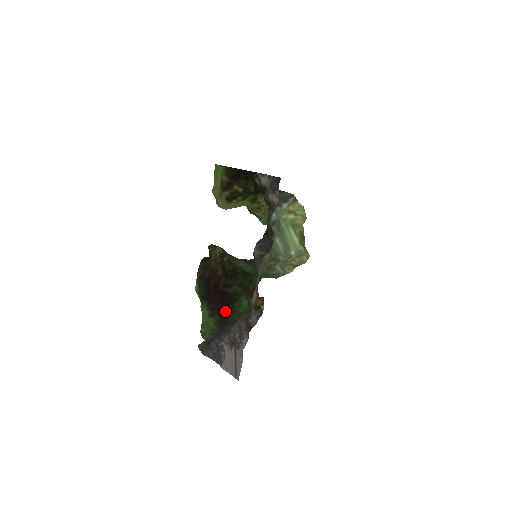
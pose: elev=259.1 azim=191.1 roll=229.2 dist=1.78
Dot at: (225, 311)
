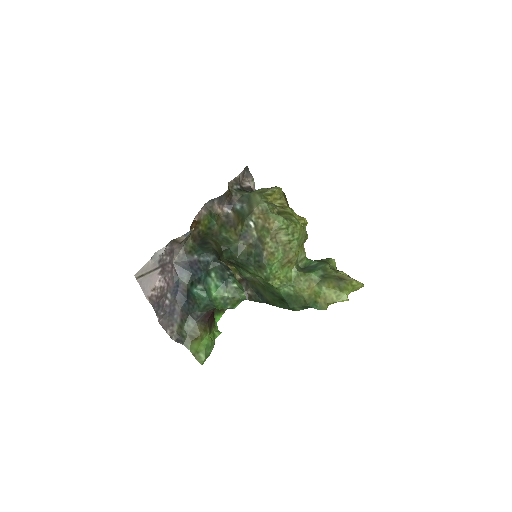
Dot at: occluded
